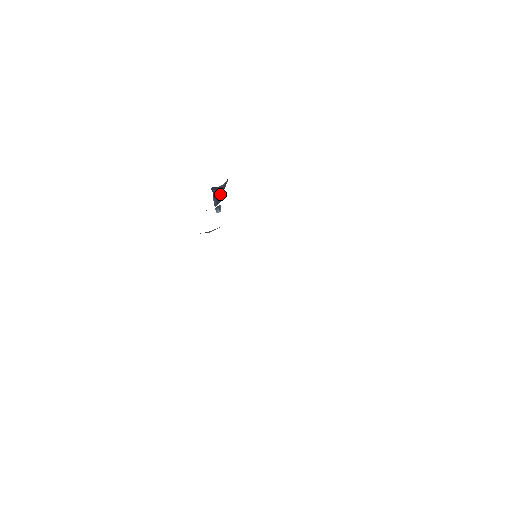
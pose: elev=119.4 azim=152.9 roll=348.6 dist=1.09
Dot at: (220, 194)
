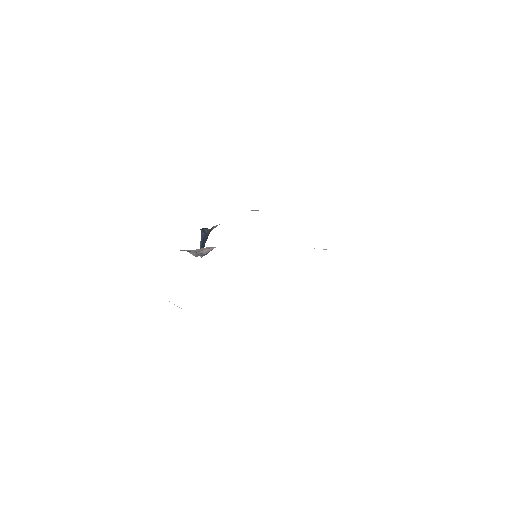
Dot at: (204, 240)
